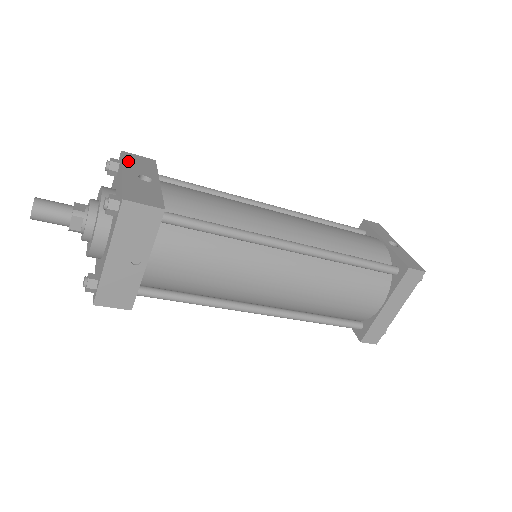
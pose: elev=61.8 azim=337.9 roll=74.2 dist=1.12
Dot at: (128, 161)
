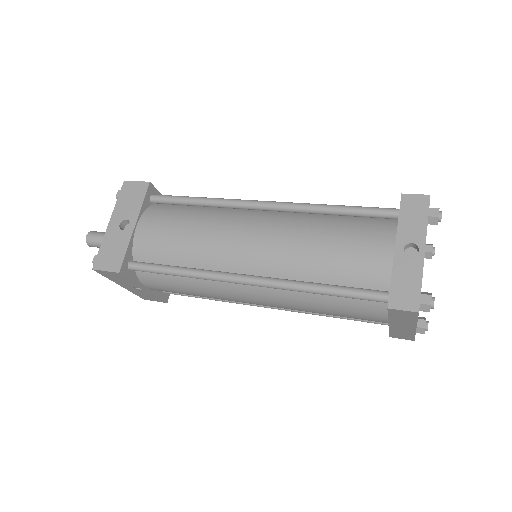
Dot at: (122, 199)
